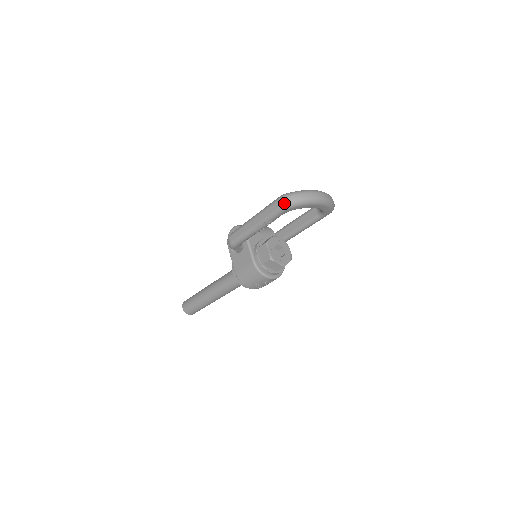
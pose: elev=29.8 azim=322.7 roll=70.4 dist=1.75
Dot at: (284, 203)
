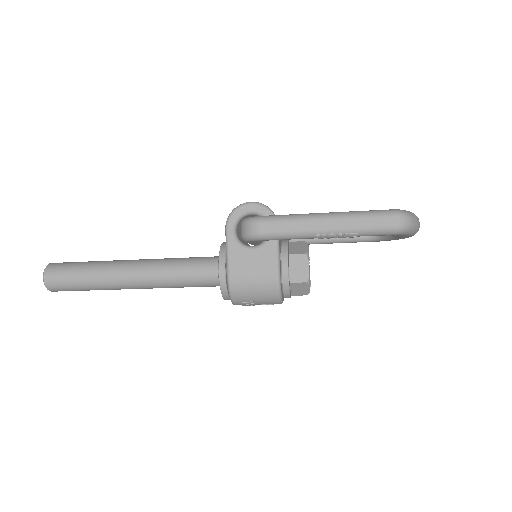
Dot at: (403, 225)
